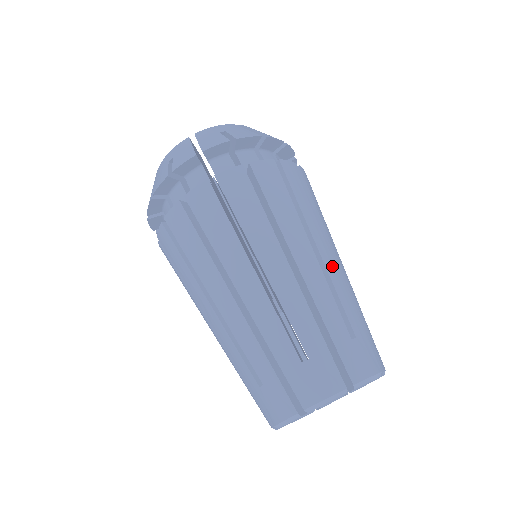
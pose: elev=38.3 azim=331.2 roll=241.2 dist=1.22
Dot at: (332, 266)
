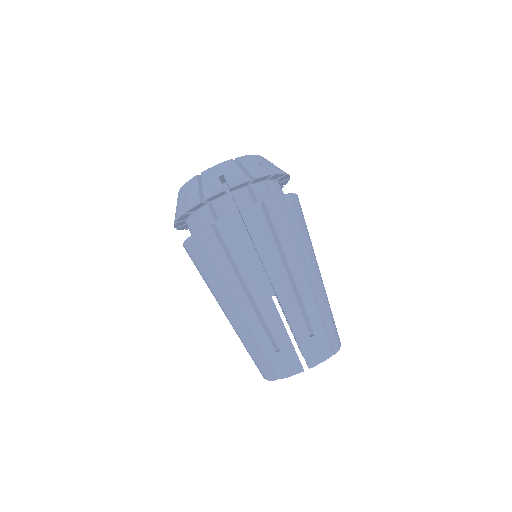
Dot at: (302, 283)
